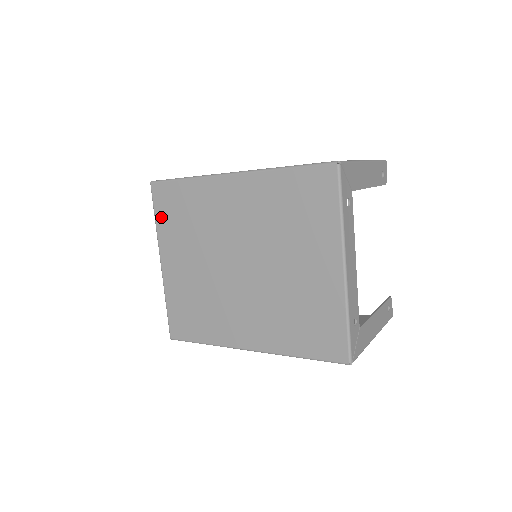
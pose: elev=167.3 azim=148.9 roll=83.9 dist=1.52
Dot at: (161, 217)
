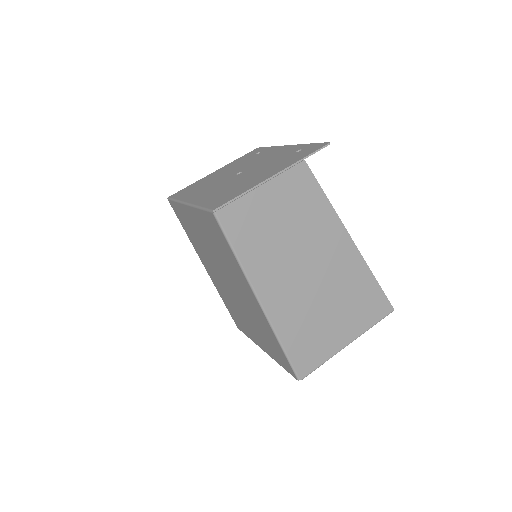
Dot at: (204, 217)
